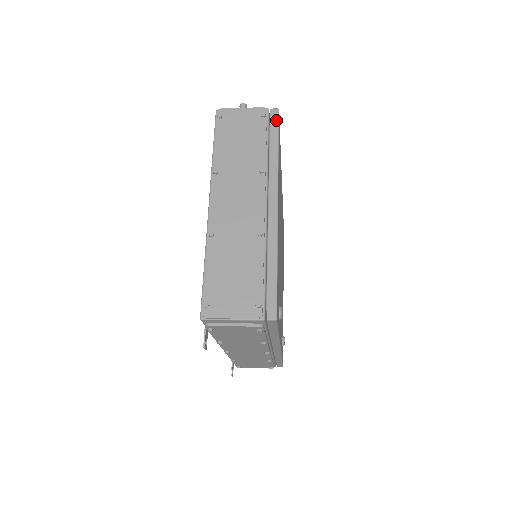
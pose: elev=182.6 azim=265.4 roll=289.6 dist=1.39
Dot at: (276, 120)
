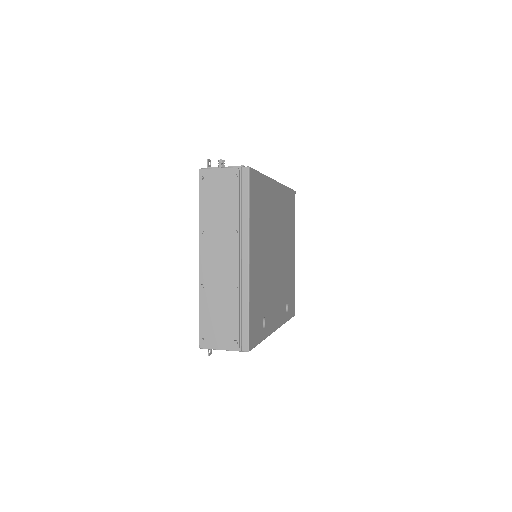
Dot at: (247, 179)
